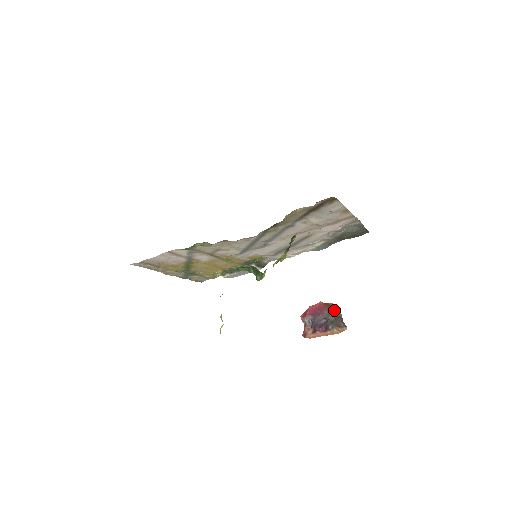
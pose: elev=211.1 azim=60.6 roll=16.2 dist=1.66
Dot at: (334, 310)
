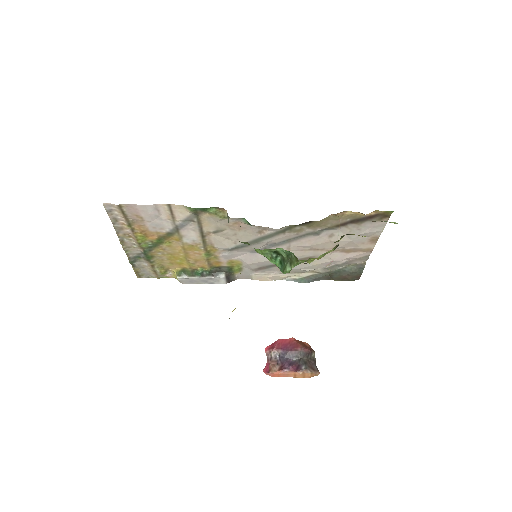
Dot at: (310, 349)
